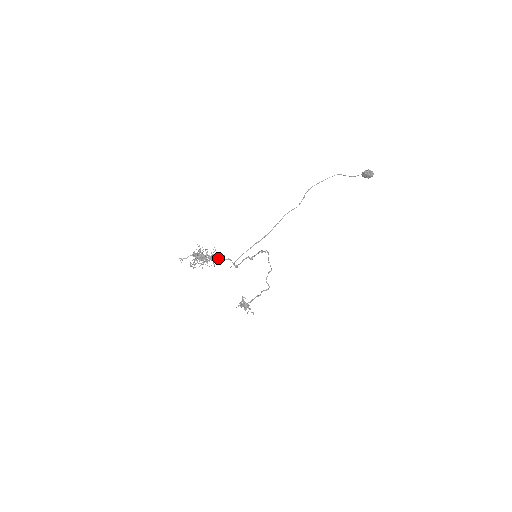
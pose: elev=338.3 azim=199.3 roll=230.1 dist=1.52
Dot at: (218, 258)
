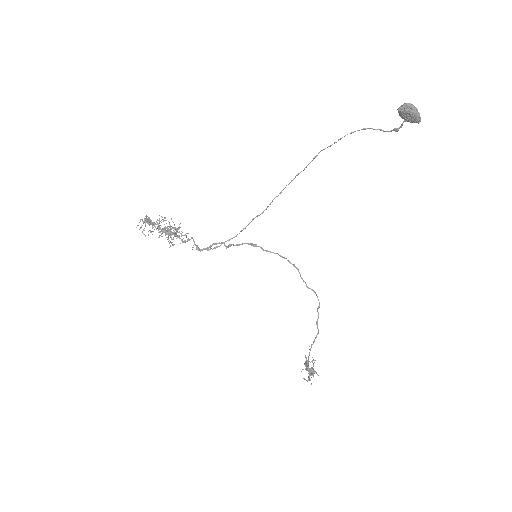
Dot at: occluded
